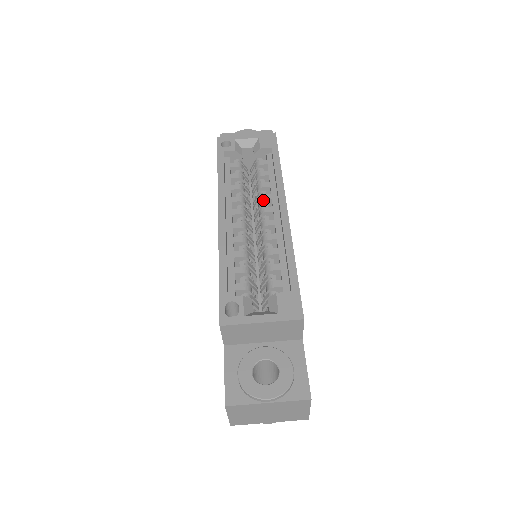
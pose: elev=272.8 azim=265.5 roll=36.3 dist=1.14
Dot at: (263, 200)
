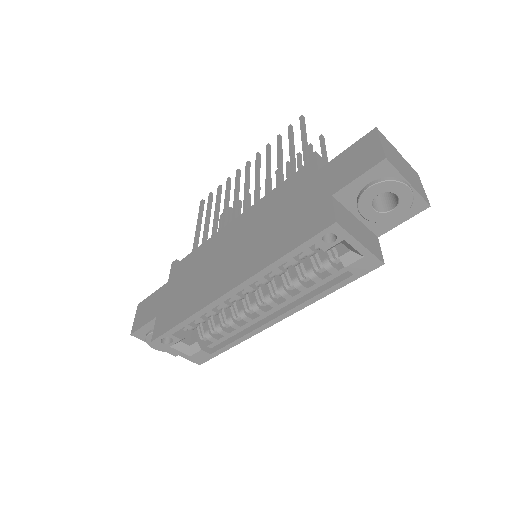
Dot at: (281, 295)
